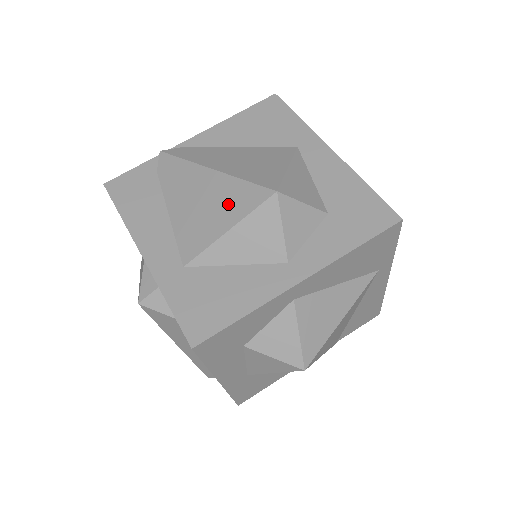
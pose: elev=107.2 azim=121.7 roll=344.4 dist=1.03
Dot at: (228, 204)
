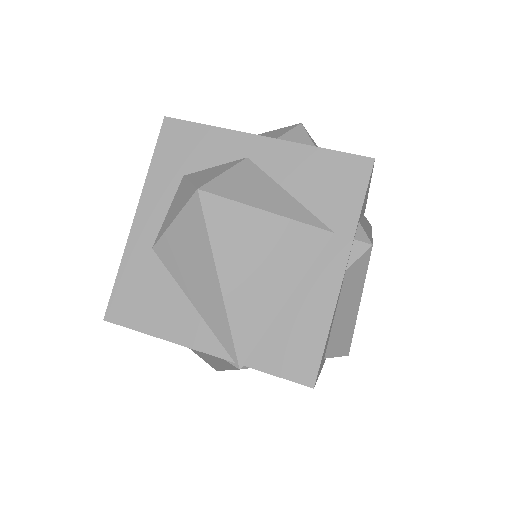
Dot at: occluded
